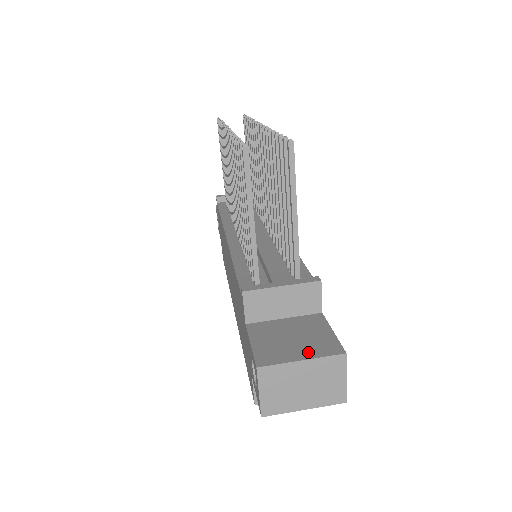
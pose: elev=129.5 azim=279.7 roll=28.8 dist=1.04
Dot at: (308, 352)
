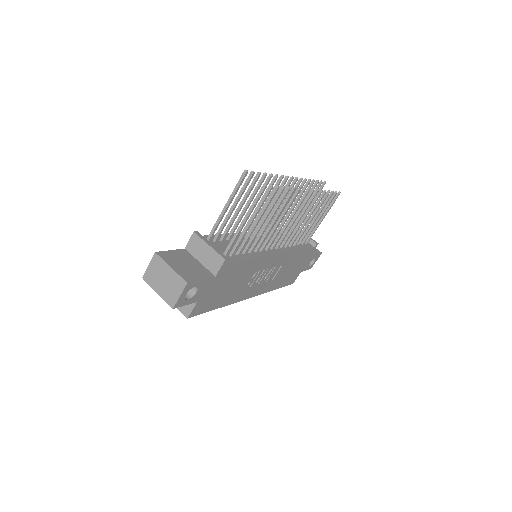
Dot at: (178, 269)
